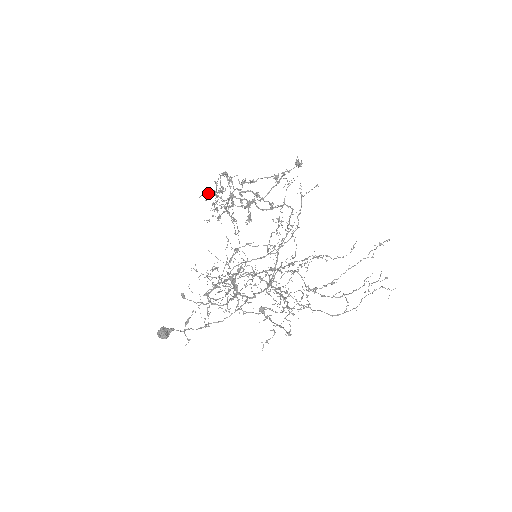
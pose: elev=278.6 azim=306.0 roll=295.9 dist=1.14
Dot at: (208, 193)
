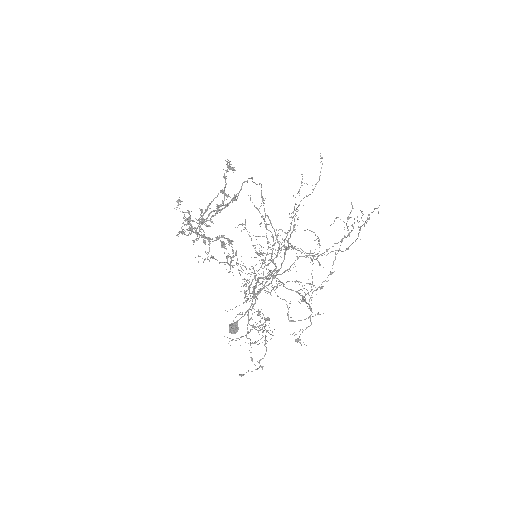
Dot at: occluded
